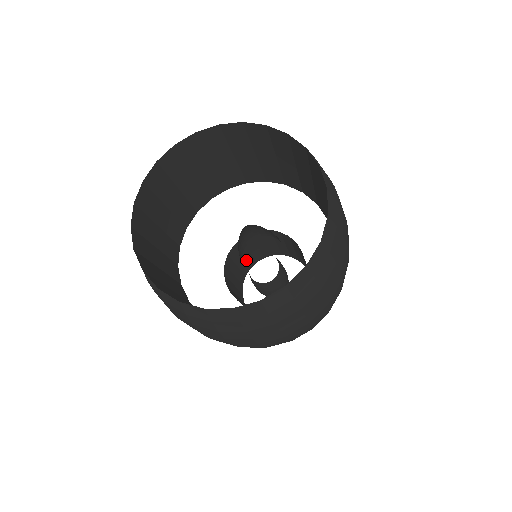
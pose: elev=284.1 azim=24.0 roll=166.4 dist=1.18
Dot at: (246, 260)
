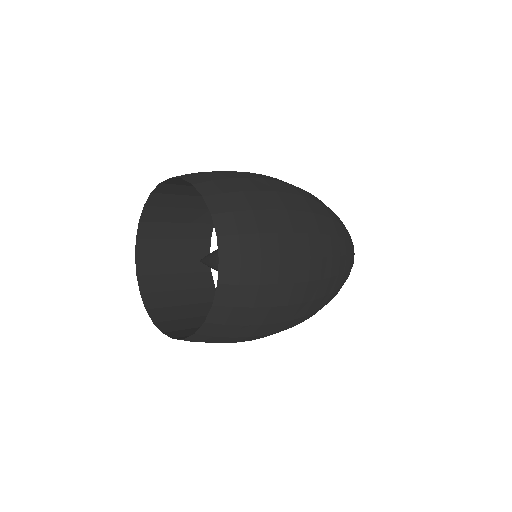
Dot at: occluded
